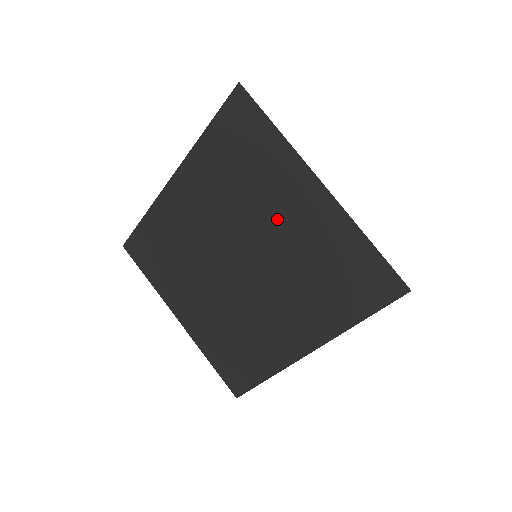
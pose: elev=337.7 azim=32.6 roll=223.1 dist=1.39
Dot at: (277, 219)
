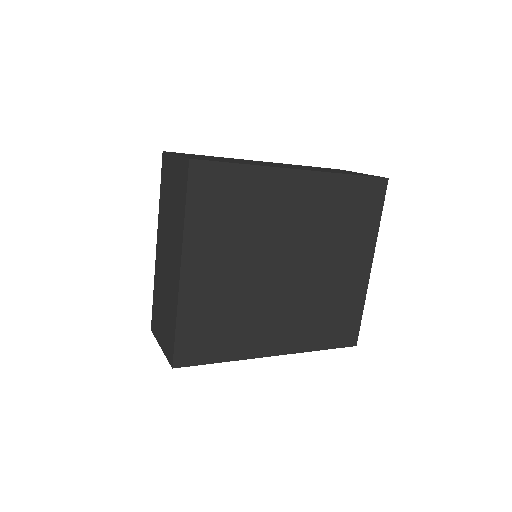
Dot at: (337, 263)
